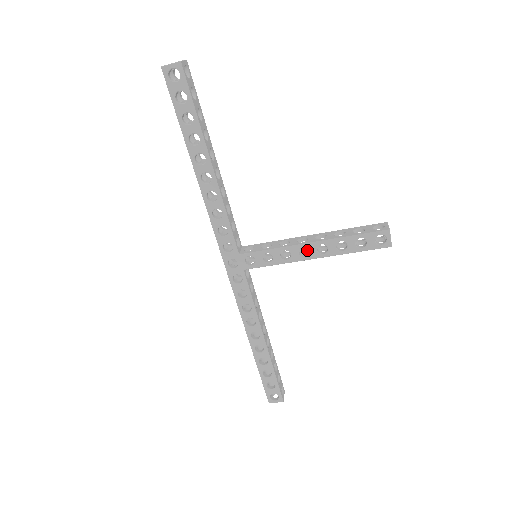
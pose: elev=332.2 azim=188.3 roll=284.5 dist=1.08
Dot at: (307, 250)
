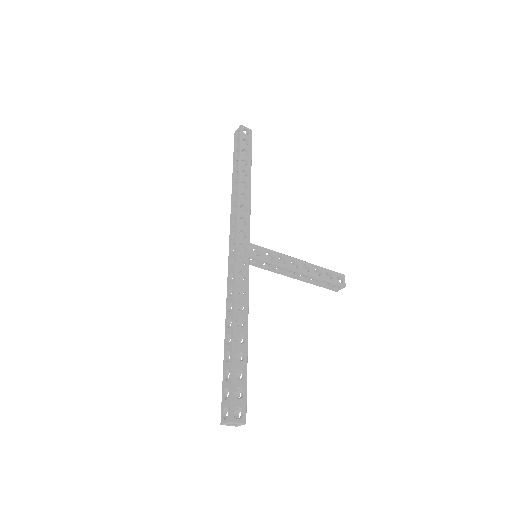
Dot at: (289, 272)
